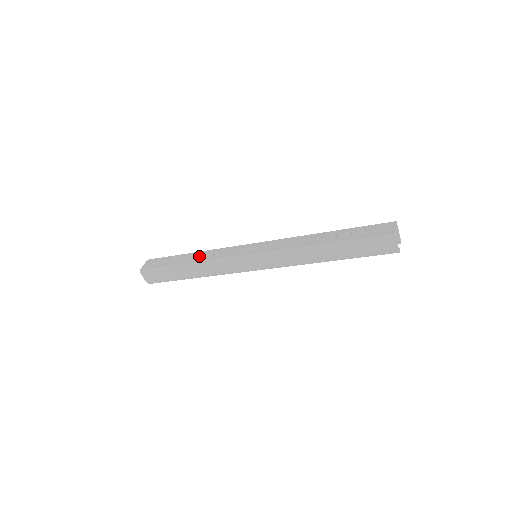
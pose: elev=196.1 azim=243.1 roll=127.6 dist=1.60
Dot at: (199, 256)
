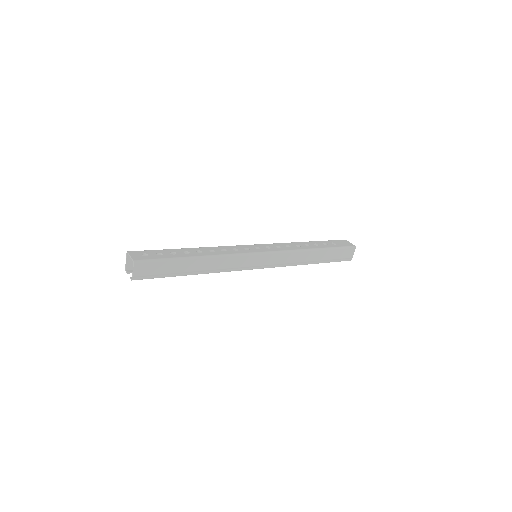
Dot at: (205, 251)
